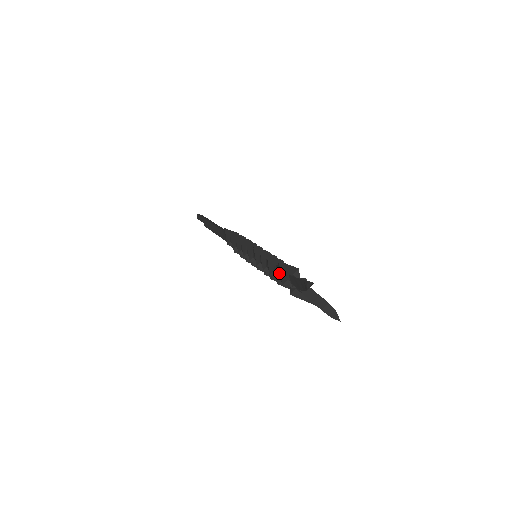
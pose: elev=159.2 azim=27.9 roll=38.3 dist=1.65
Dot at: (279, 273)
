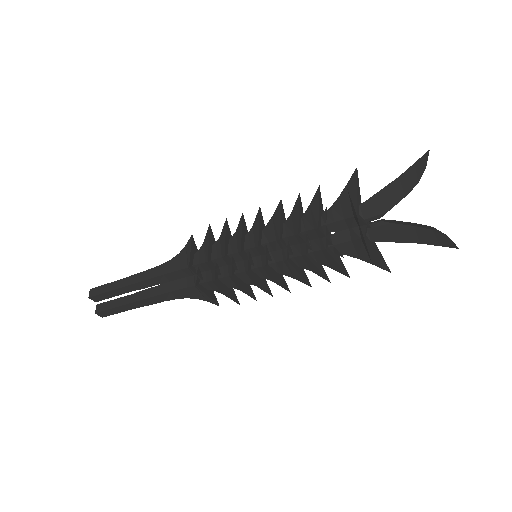
Dot at: (337, 216)
